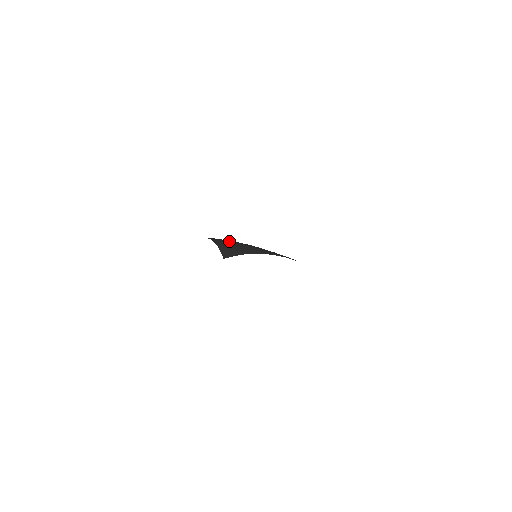
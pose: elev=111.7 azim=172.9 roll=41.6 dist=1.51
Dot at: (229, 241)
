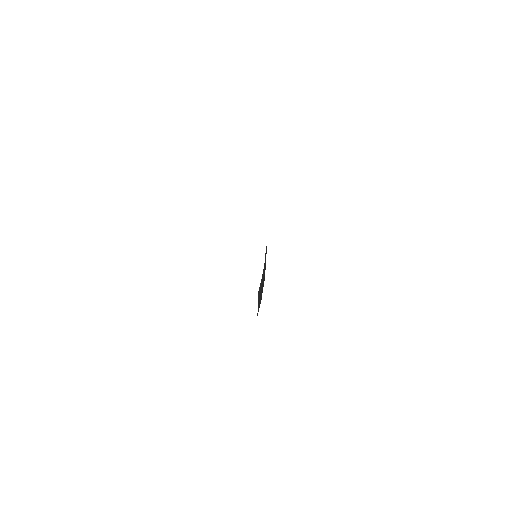
Dot at: occluded
